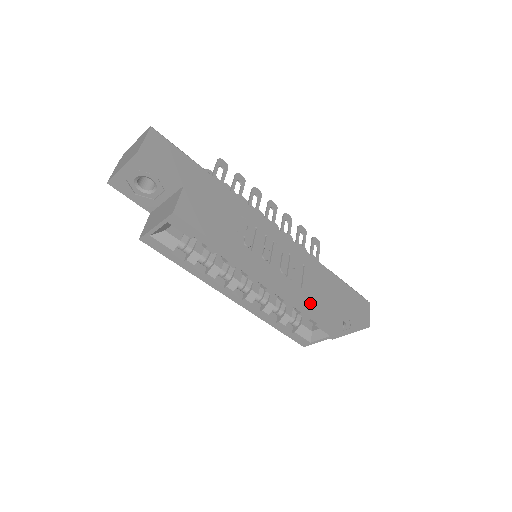
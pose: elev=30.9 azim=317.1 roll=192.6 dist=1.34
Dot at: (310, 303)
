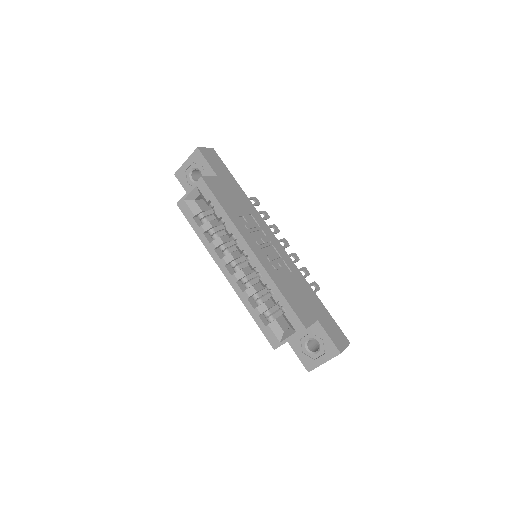
Dot at: (283, 289)
